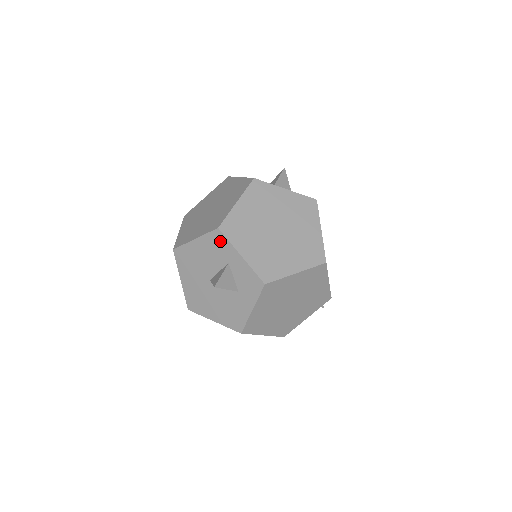
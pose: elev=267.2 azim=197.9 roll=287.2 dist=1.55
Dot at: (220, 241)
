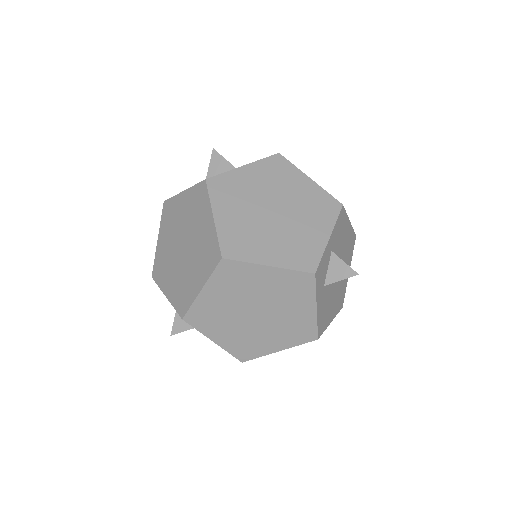
Dot at: occluded
